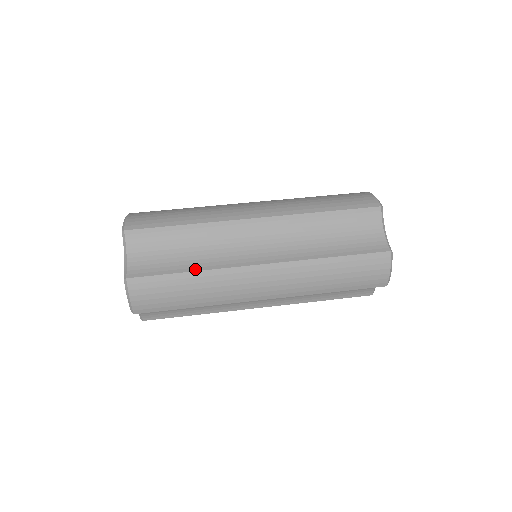
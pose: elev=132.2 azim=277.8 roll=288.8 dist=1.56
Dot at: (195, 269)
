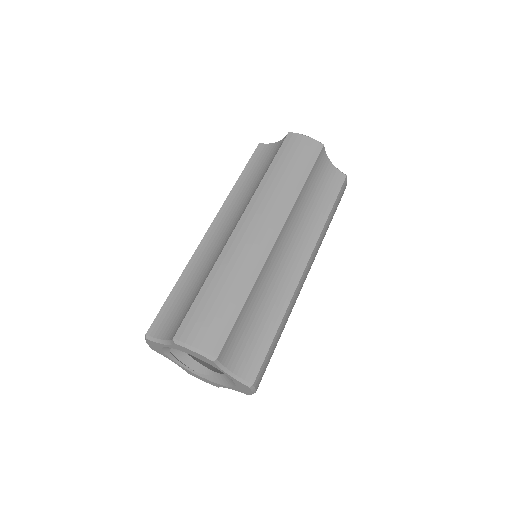
Dot at: (279, 321)
